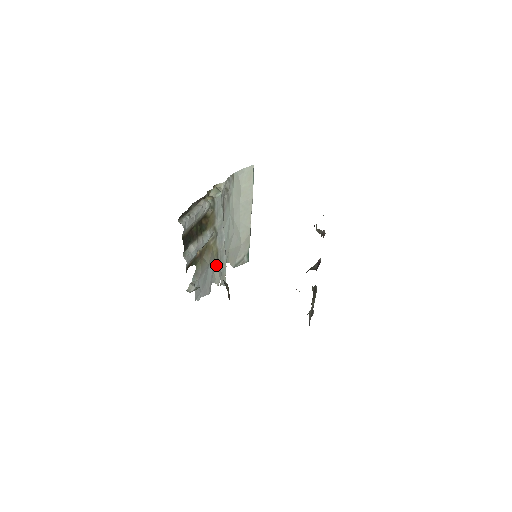
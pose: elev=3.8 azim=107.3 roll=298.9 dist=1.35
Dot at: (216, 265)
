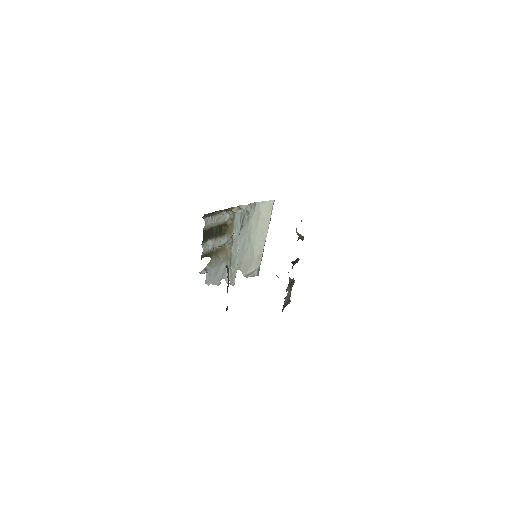
Dot at: (228, 266)
